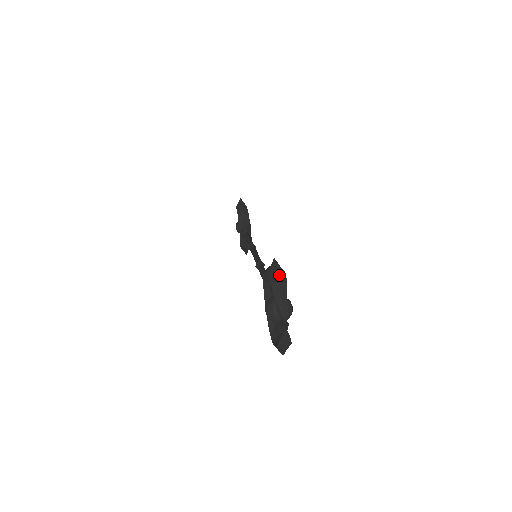
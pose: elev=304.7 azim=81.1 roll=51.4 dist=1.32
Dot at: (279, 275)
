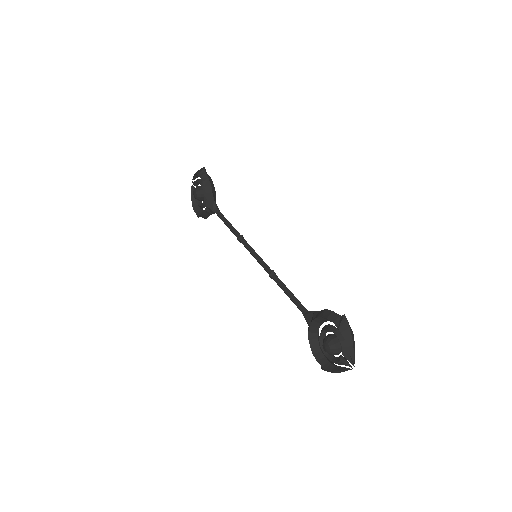
Dot at: (350, 330)
